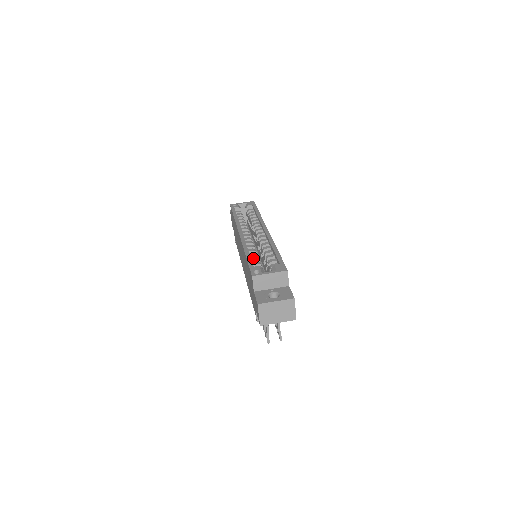
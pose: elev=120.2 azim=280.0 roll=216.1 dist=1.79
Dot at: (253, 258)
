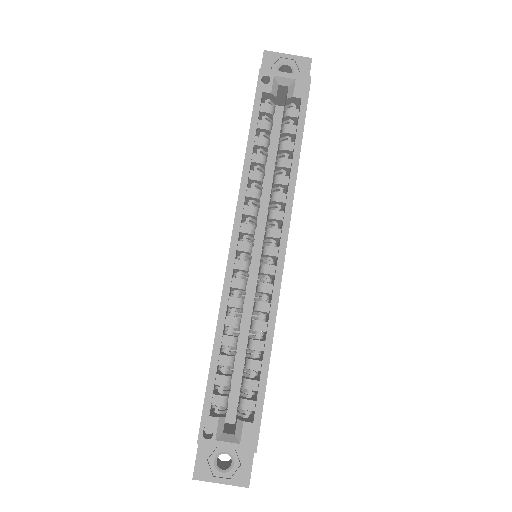
Dot at: (223, 360)
